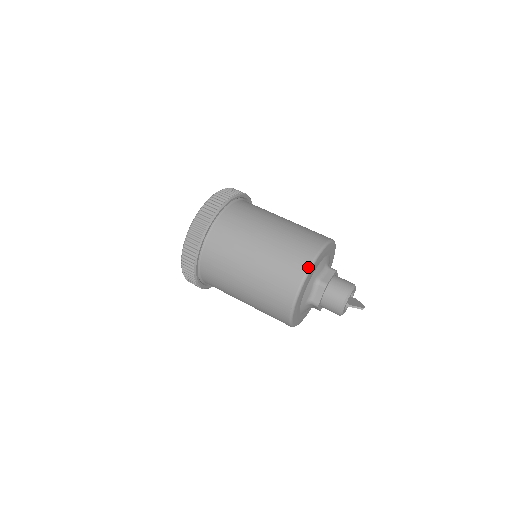
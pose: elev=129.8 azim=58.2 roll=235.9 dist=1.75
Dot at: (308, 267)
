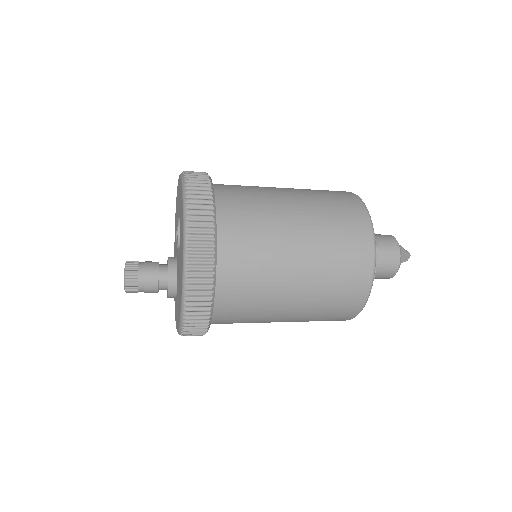
Dot at: occluded
